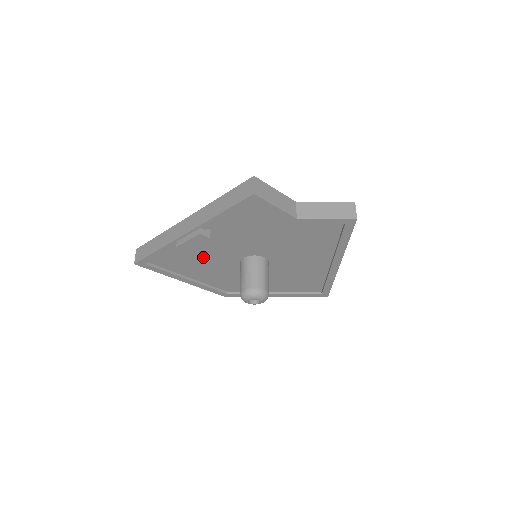
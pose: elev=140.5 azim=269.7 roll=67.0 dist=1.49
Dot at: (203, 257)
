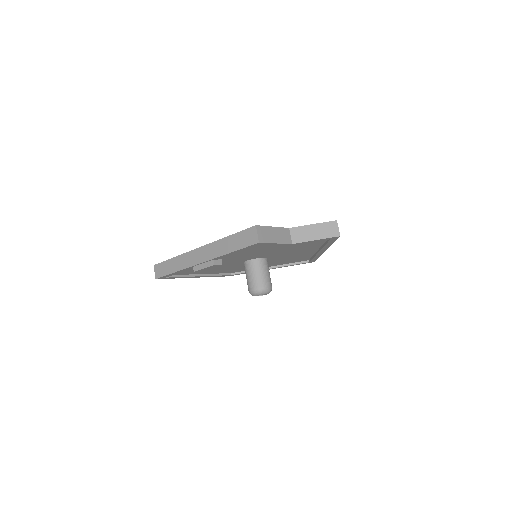
Dot at: occluded
